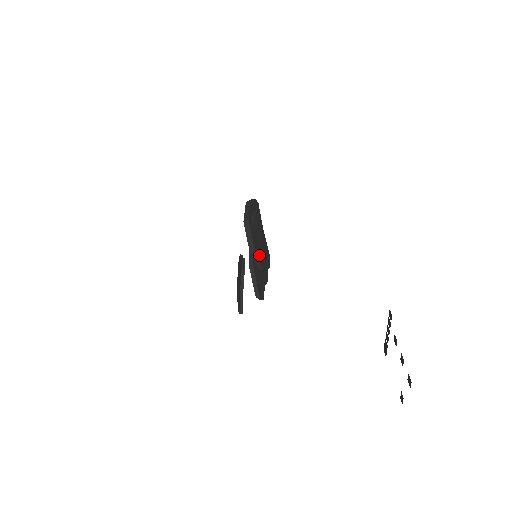
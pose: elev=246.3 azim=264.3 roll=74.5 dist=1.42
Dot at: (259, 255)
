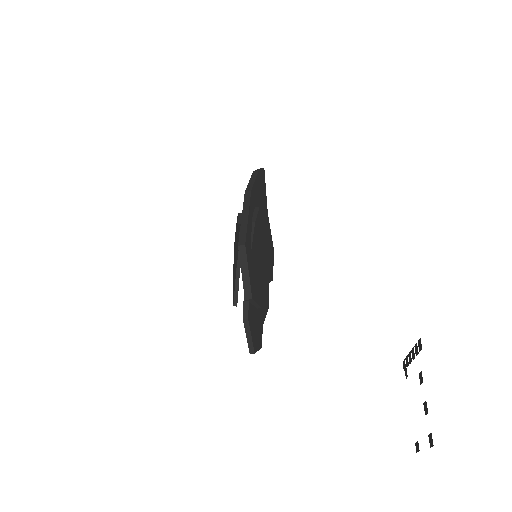
Dot at: (258, 289)
